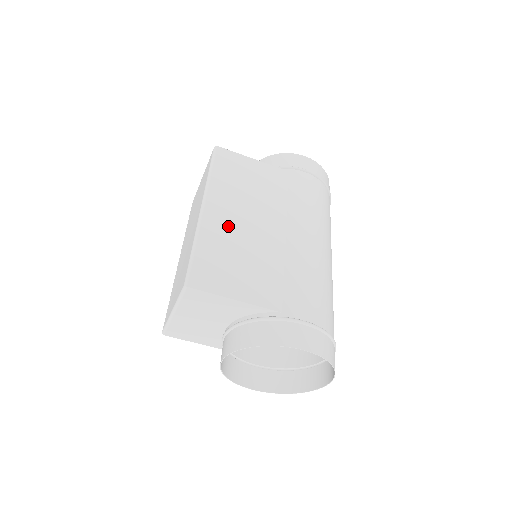
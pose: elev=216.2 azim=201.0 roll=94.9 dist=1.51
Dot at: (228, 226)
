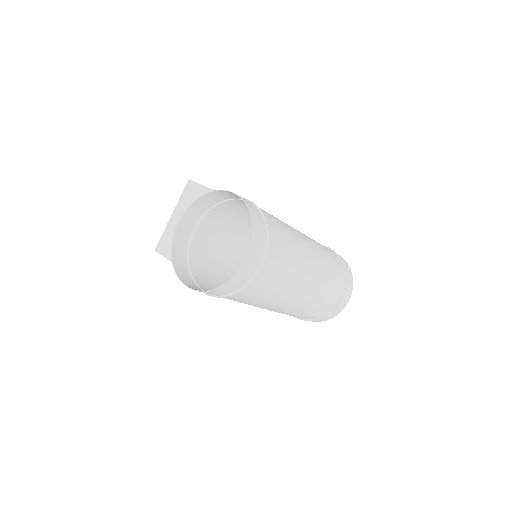
Dot at: occluded
